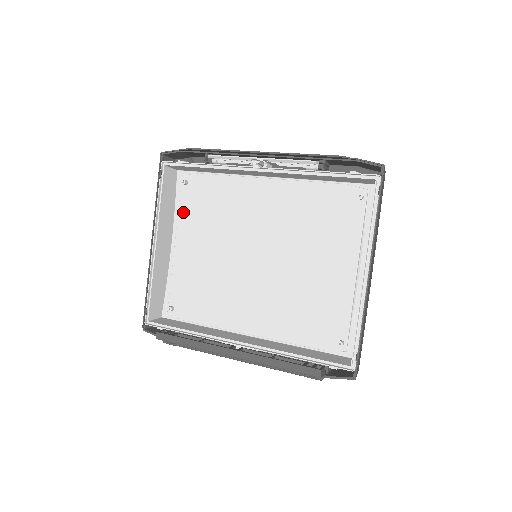
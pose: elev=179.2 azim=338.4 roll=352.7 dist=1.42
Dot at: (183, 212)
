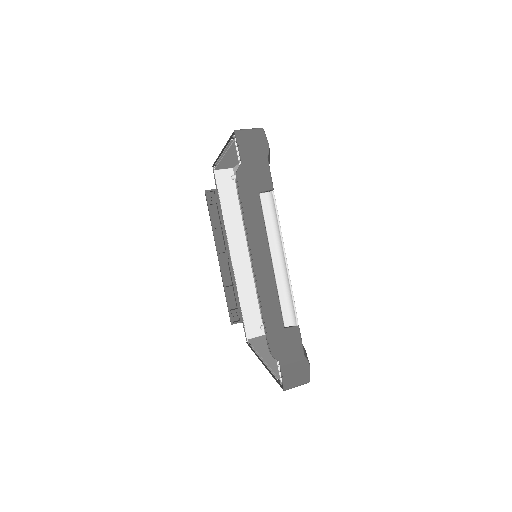
Dot at: occluded
